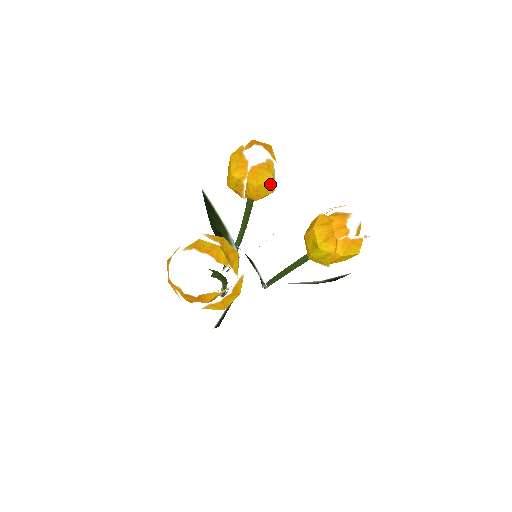
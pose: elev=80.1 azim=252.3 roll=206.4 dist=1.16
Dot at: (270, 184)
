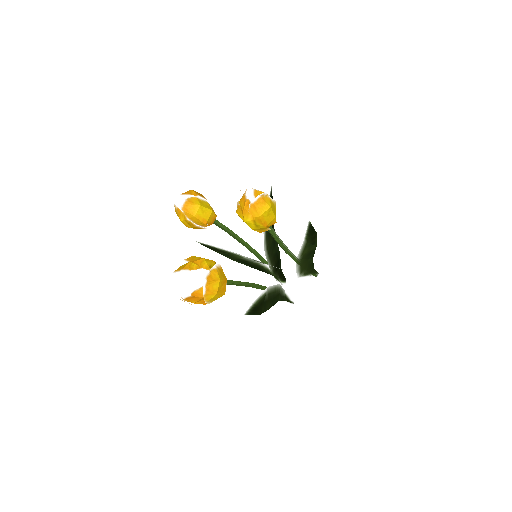
Dot at: (203, 210)
